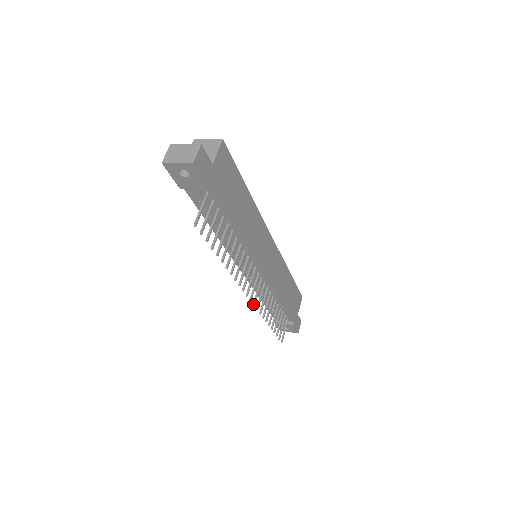
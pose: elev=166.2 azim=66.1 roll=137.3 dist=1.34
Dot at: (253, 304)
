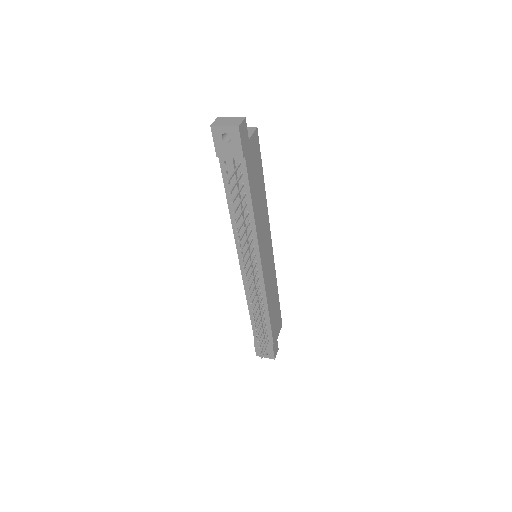
Dot at: (249, 296)
